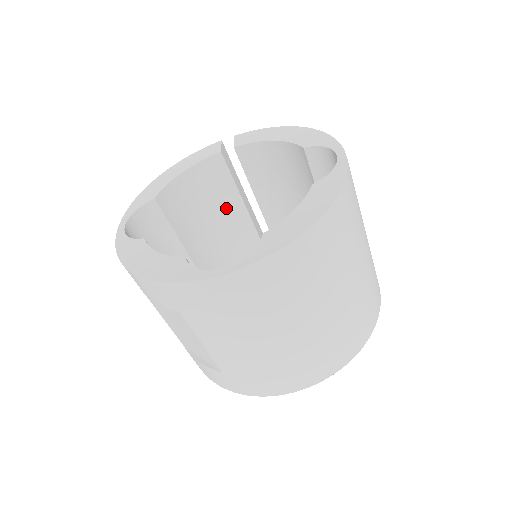
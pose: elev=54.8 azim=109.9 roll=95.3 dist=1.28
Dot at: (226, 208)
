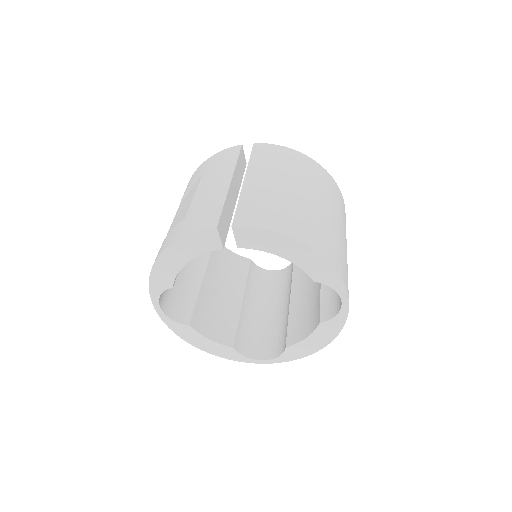
Dot at: occluded
